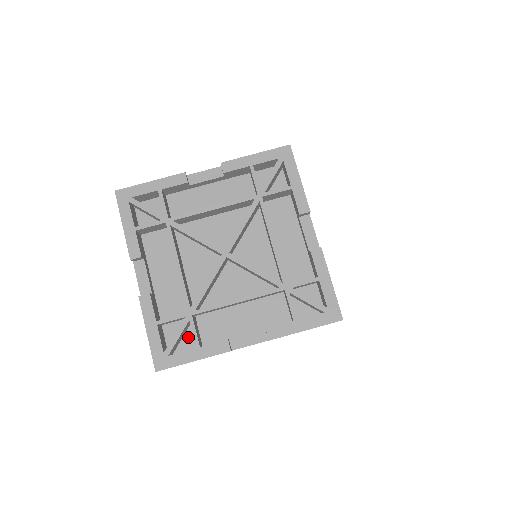
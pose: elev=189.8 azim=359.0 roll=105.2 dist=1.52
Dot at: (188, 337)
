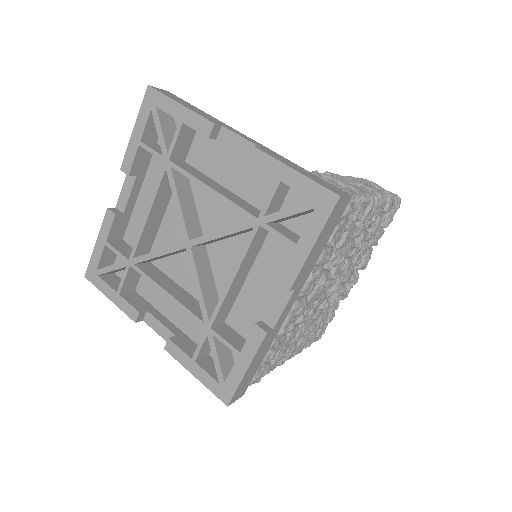
Dot at: occluded
